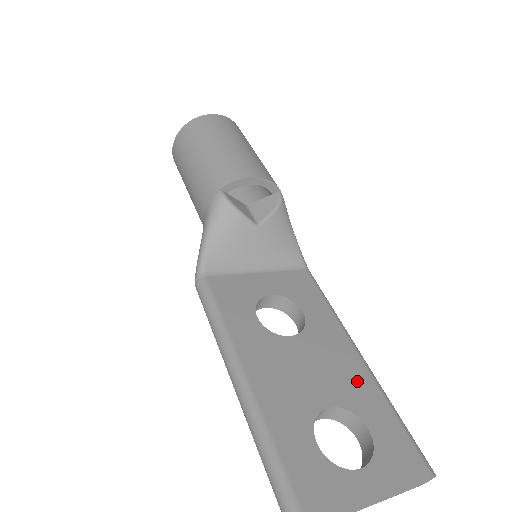
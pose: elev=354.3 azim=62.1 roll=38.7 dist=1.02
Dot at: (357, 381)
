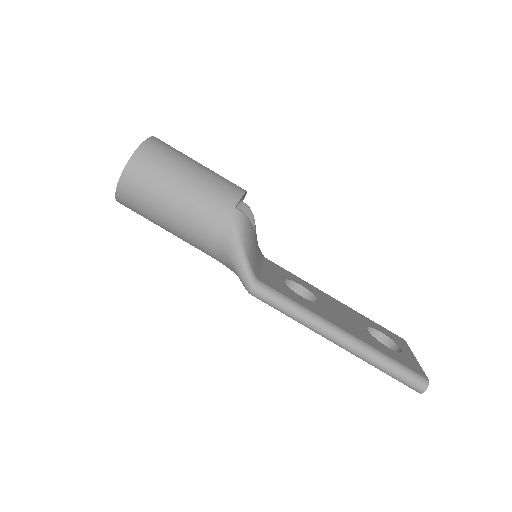
Dot at: (353, 312)
